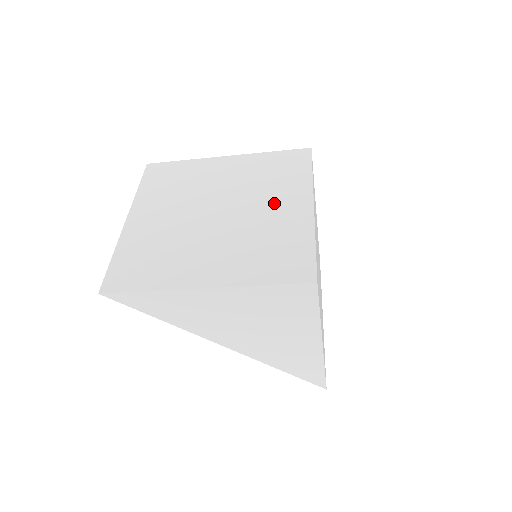
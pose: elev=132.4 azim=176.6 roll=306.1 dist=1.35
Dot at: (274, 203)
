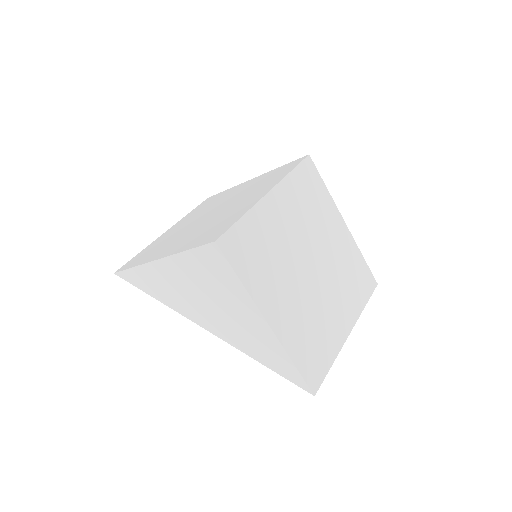
Dot at: (246, 198)
